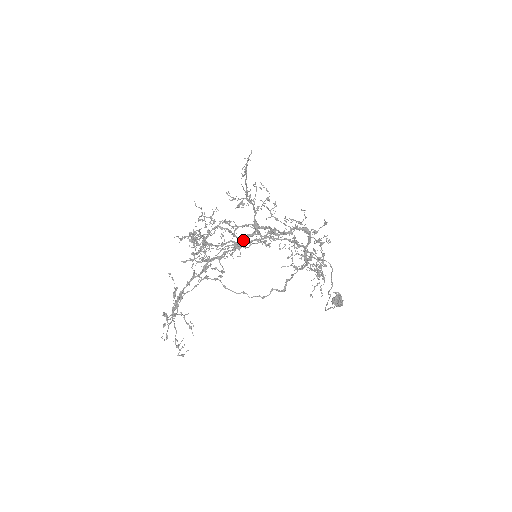
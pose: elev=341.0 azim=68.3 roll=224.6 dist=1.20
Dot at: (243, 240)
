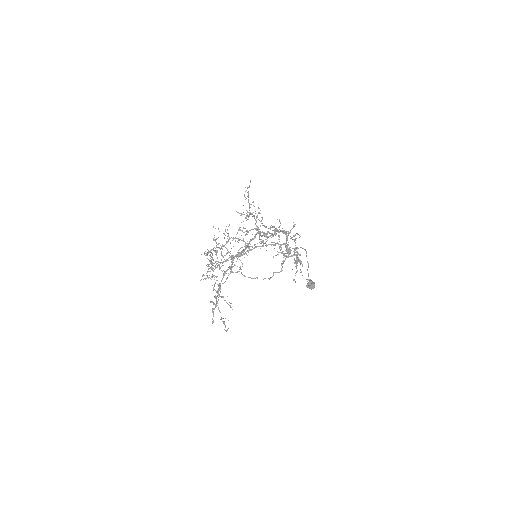
Dot at: (249, 243)
